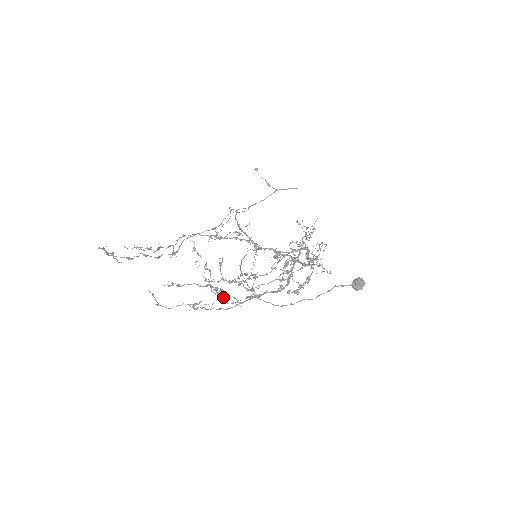
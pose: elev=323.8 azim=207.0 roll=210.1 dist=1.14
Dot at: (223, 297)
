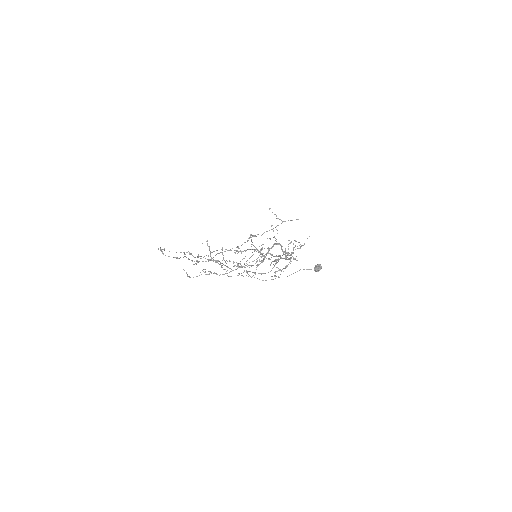
Dot at: (219, 264)
